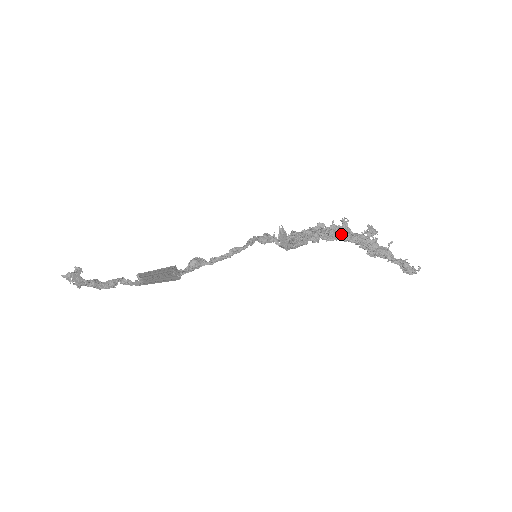
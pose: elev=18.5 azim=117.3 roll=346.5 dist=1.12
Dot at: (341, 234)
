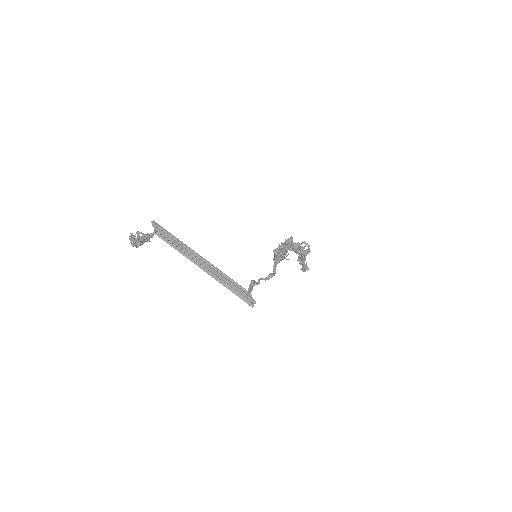
Dot at: (299, 251)
